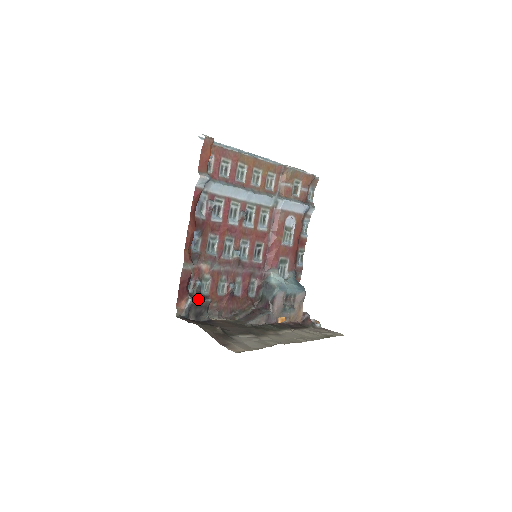
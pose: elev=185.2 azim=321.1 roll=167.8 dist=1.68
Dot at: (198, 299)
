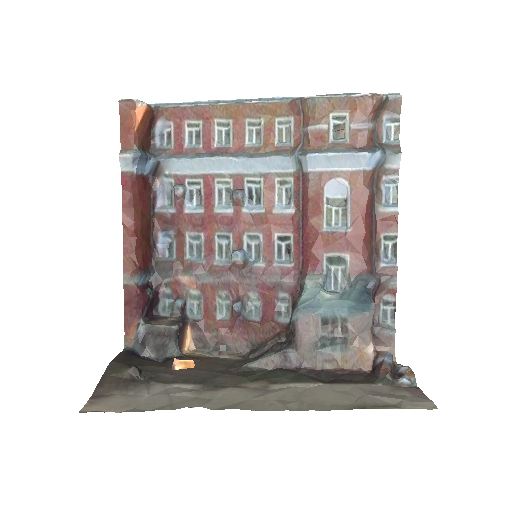
Dot at: (154, 325)
